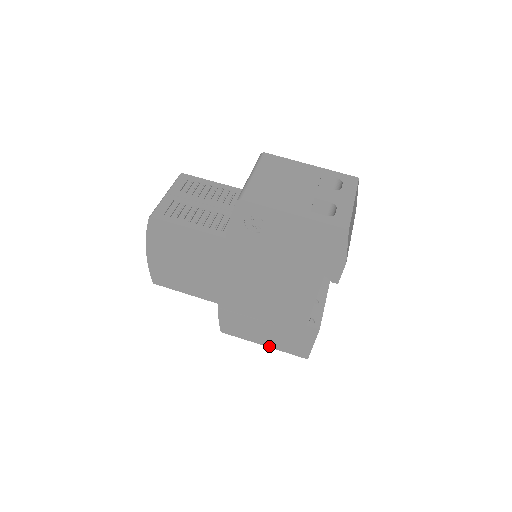
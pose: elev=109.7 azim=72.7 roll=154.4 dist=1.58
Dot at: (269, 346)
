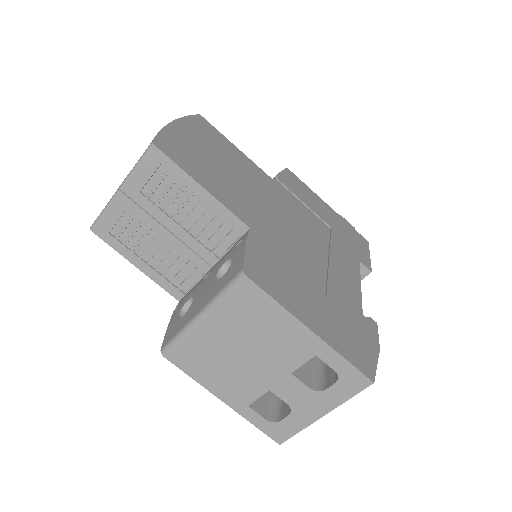
Dot at: occluded
